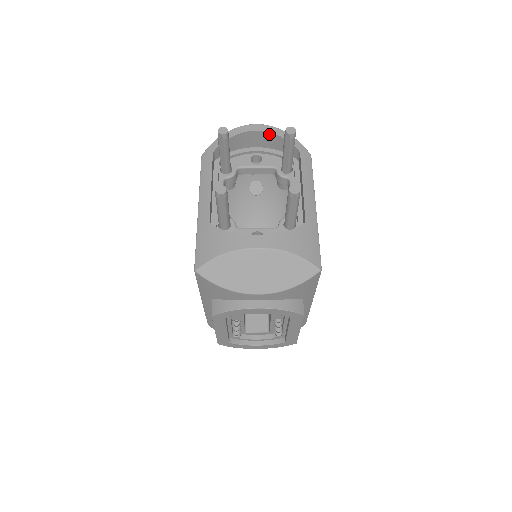
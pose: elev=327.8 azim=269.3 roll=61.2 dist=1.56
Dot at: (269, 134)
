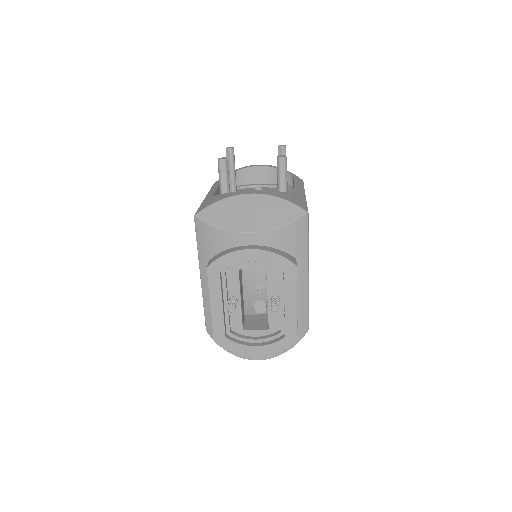
Dot at: (268, 169)
